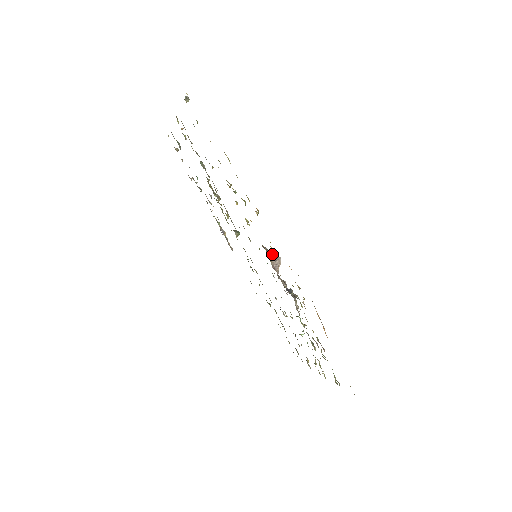
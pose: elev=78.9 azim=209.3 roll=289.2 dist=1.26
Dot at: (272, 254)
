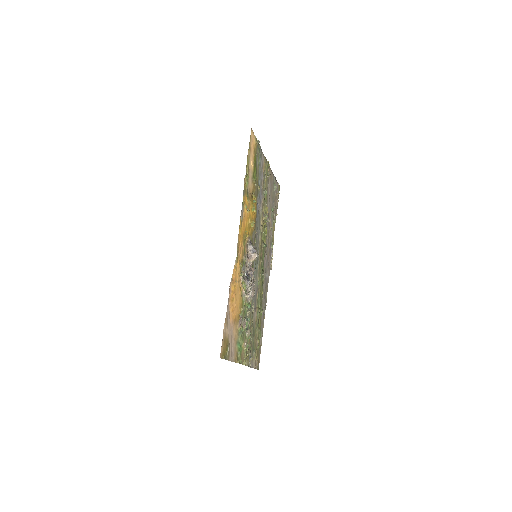
Dot at: (252, 247)
